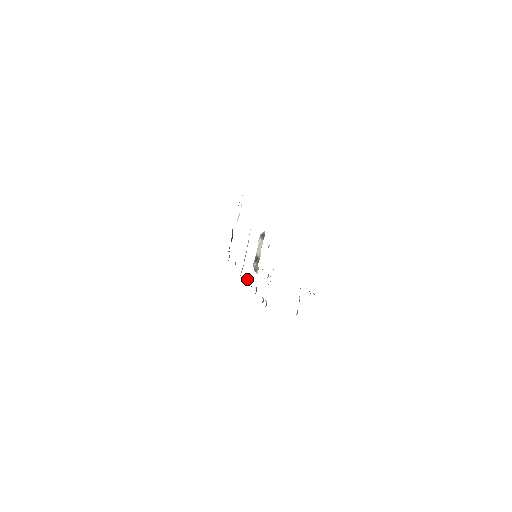
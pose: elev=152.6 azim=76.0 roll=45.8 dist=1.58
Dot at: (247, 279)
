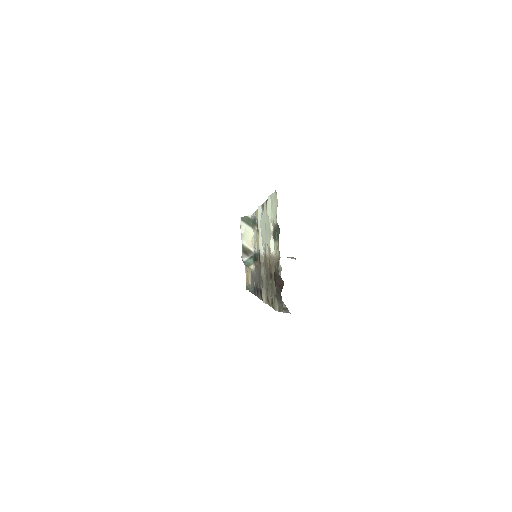
Dot at: occluded
